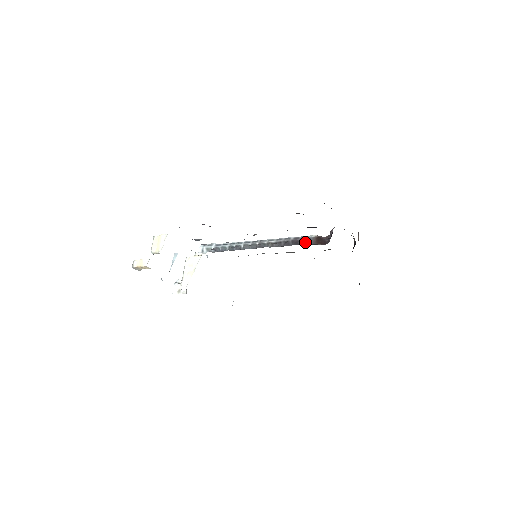
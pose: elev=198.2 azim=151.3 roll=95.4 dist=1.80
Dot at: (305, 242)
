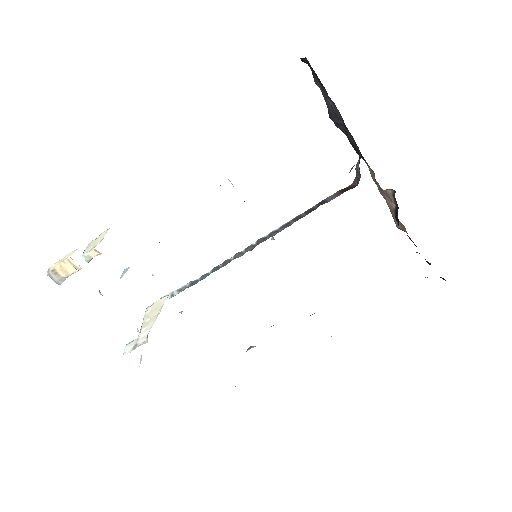
Dot at: (324, 202)
